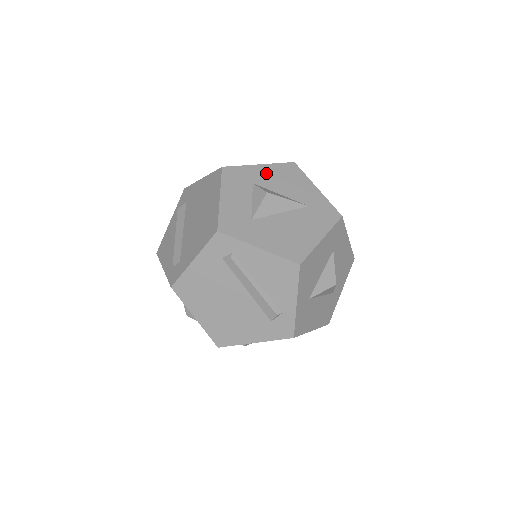
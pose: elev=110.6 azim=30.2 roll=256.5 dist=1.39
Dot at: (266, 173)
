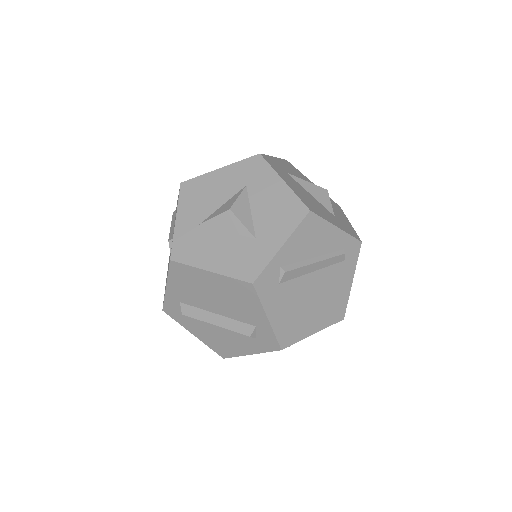
Dot at: occluded
